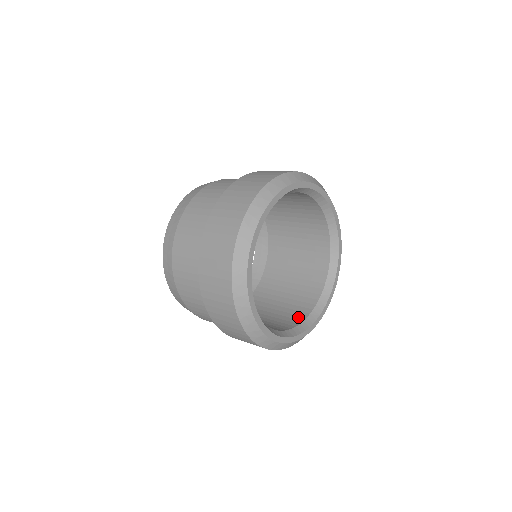
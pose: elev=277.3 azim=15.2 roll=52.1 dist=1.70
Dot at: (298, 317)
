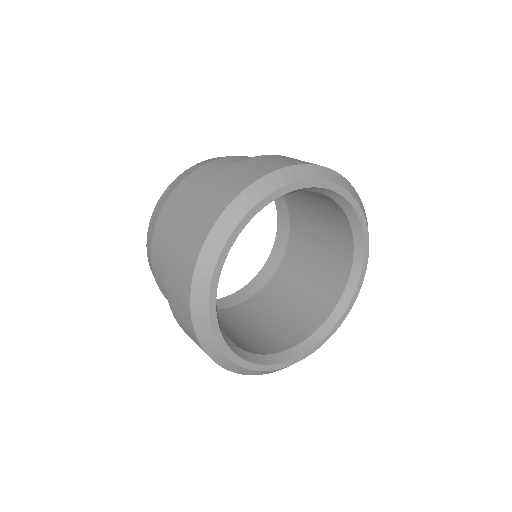
Dot at: (314, 320)
